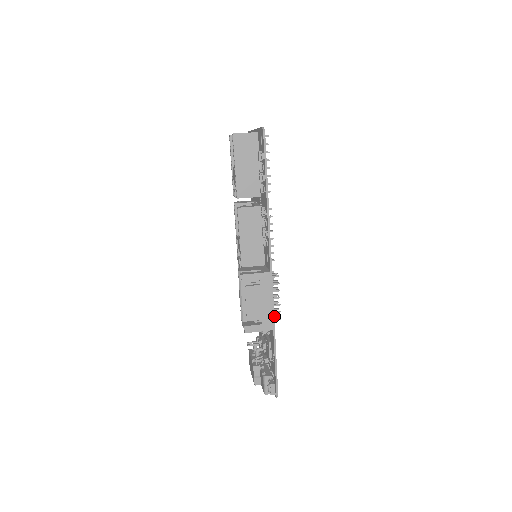
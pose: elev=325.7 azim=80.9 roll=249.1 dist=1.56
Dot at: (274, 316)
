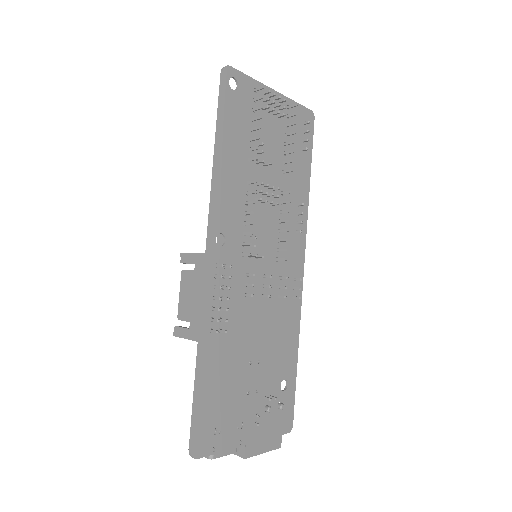
Dot at: (221, 330)
